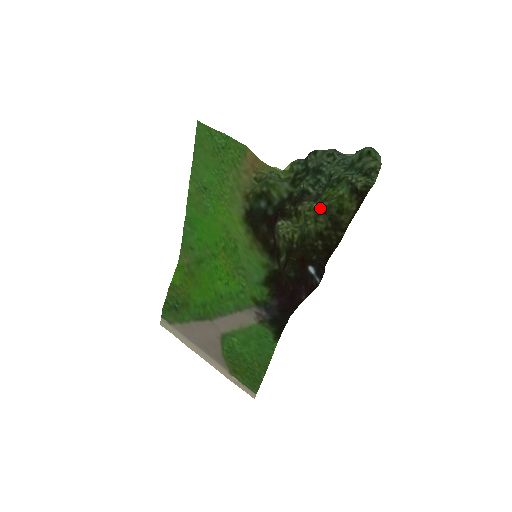
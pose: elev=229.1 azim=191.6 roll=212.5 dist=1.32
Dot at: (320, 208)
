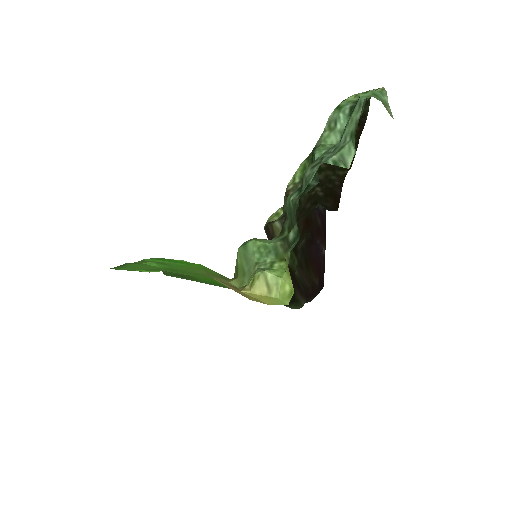
Dot at: occluded
